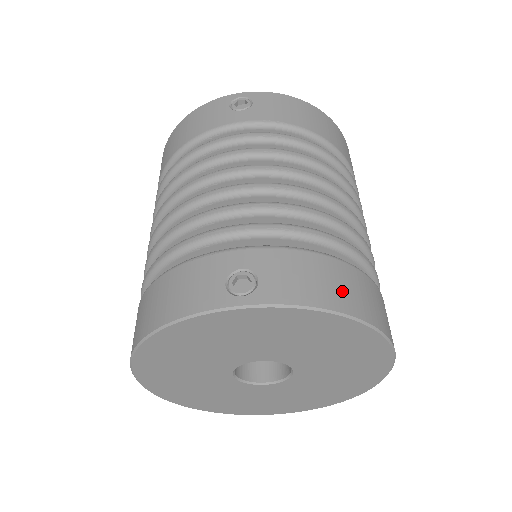
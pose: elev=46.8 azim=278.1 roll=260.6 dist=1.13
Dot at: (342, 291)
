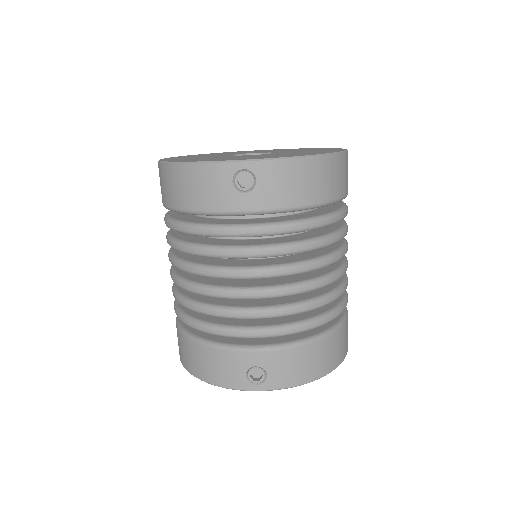
Dot at: (319, 364)
